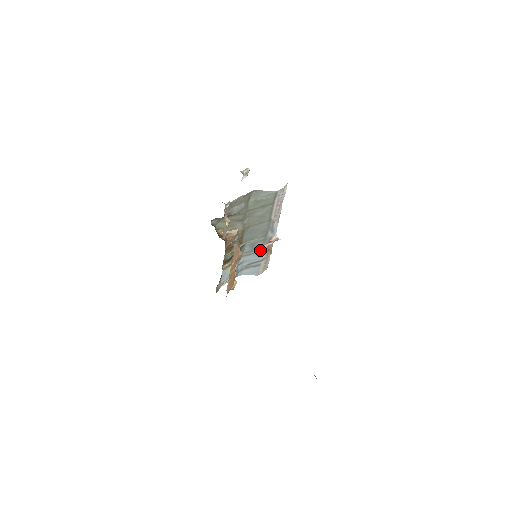
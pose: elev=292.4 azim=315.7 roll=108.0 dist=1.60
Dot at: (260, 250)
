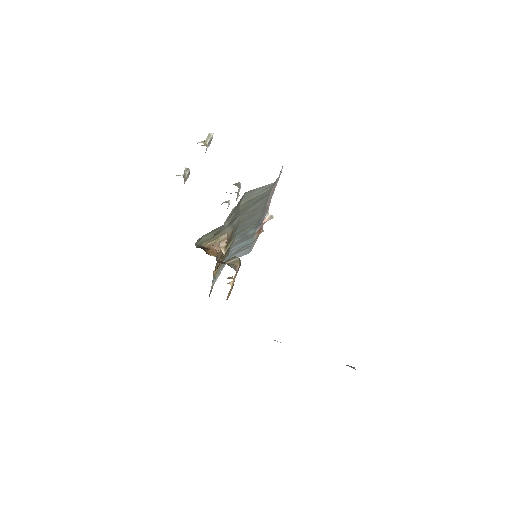
Dot at: (252, 235)
